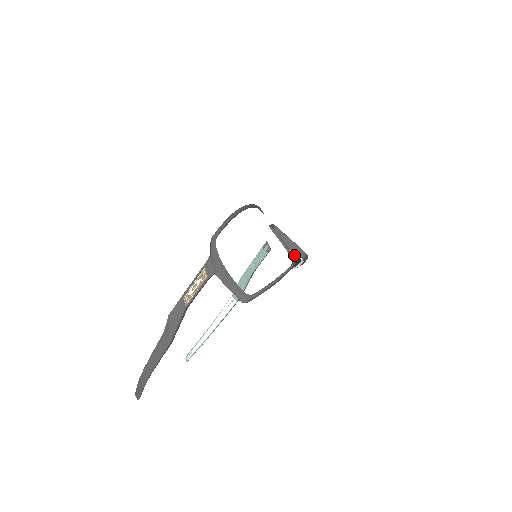
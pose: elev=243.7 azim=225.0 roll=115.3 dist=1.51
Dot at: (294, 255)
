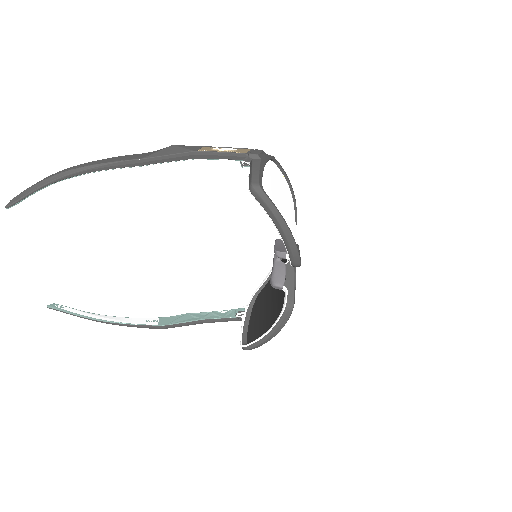
Dot at: (265, 326)
